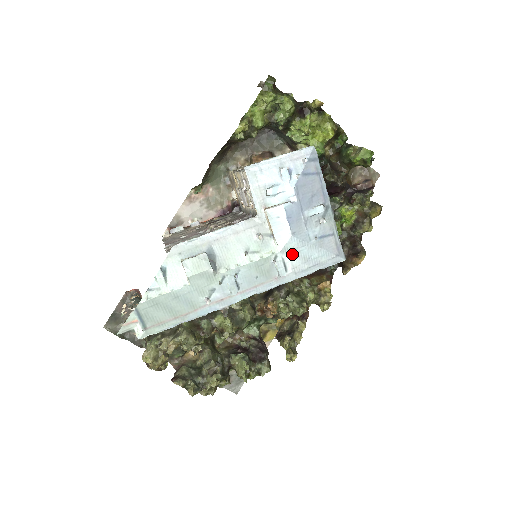
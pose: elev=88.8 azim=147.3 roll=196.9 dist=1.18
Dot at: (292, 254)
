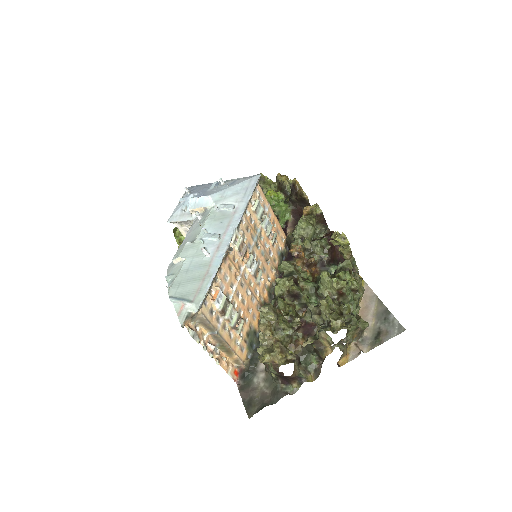
Dot at: (224, 199)
